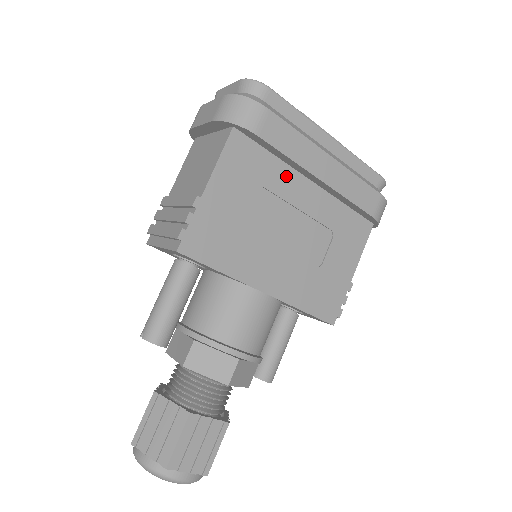
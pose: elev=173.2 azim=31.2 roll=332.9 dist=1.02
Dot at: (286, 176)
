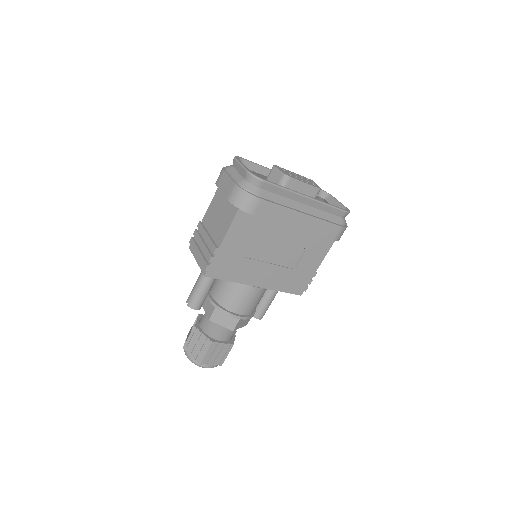
Dot at: (274, 226)
